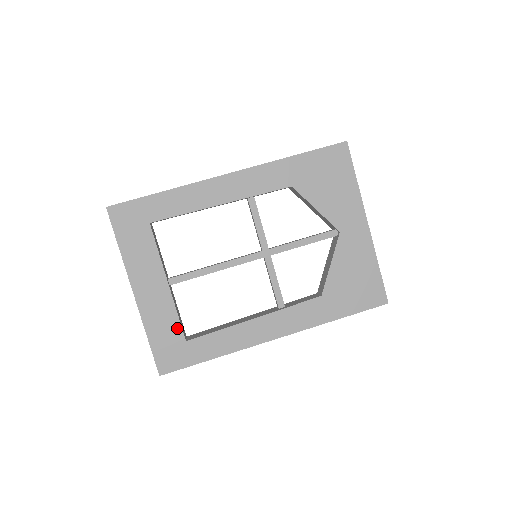
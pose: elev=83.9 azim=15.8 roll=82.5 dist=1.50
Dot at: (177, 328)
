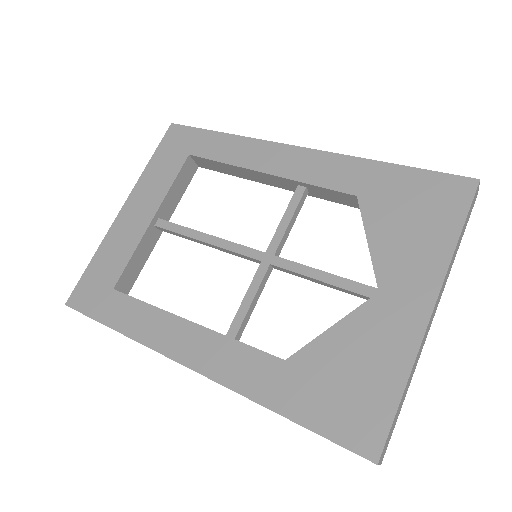
Dot at: (119, 269)
